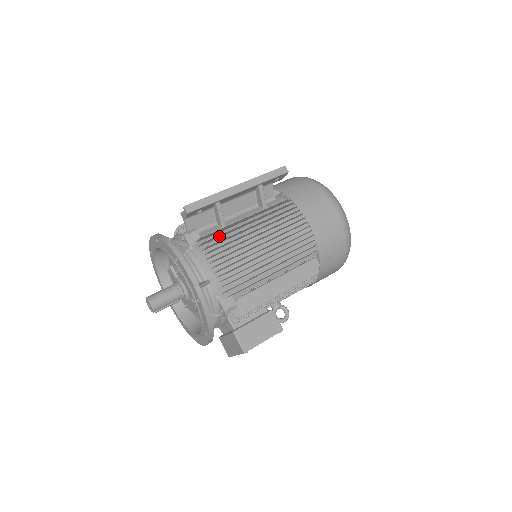
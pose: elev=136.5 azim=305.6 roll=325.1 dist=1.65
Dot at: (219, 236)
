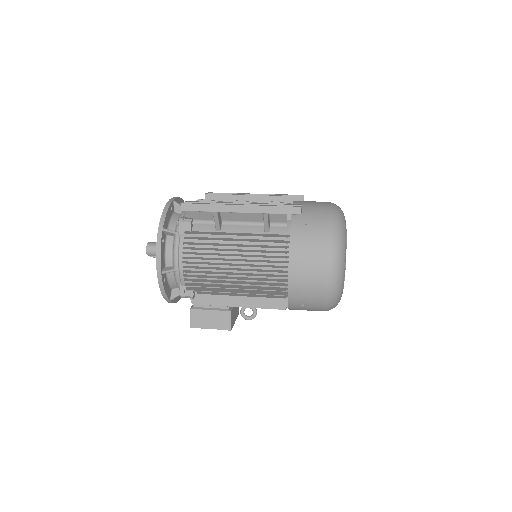
Dot at: (203, 239)
